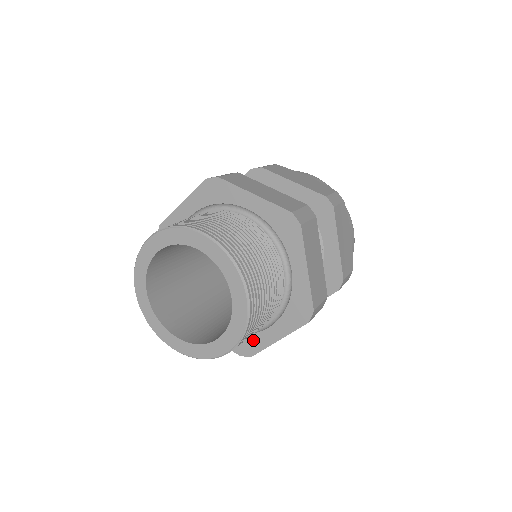
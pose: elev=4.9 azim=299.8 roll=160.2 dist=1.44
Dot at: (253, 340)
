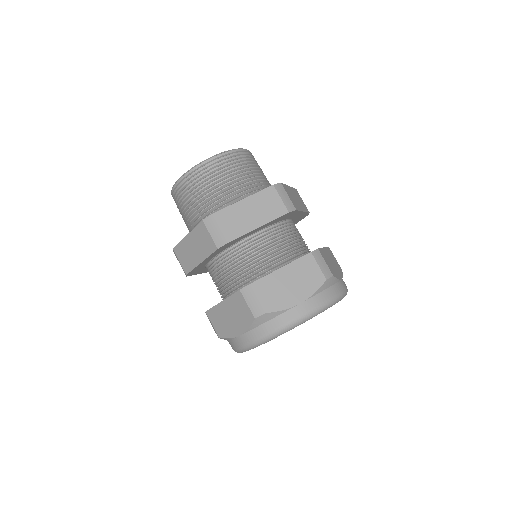
Dot at: occluded
